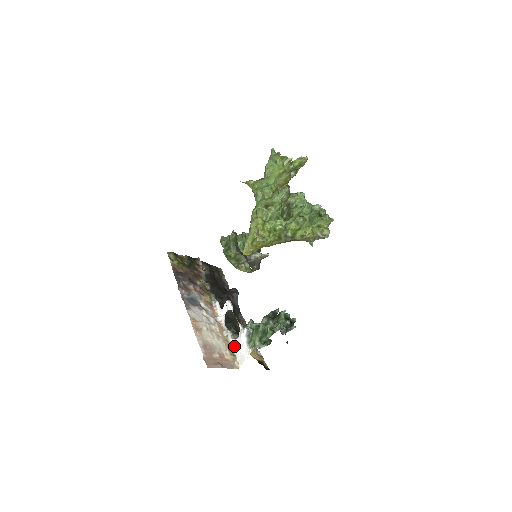
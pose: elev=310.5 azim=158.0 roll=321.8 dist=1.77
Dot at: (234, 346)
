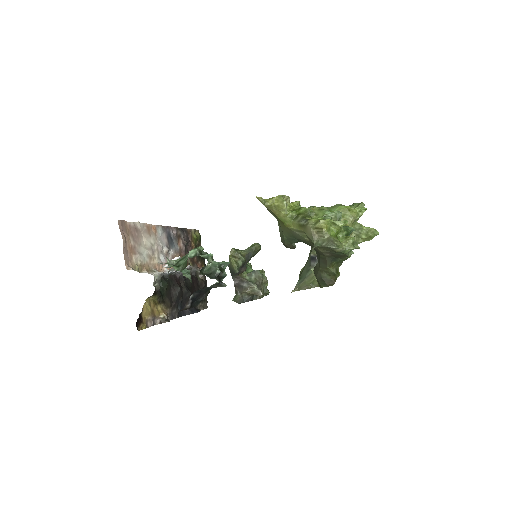
Dot at: occluded
